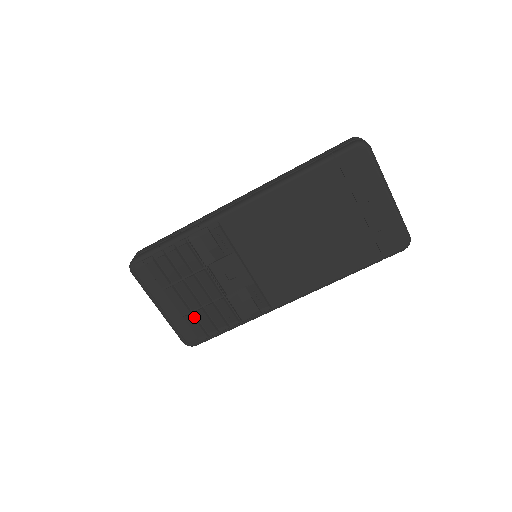
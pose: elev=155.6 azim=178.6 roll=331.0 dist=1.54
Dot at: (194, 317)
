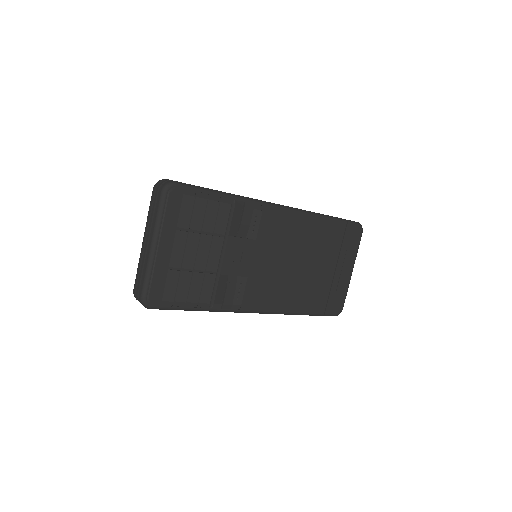
Dot at: (179, 276)
